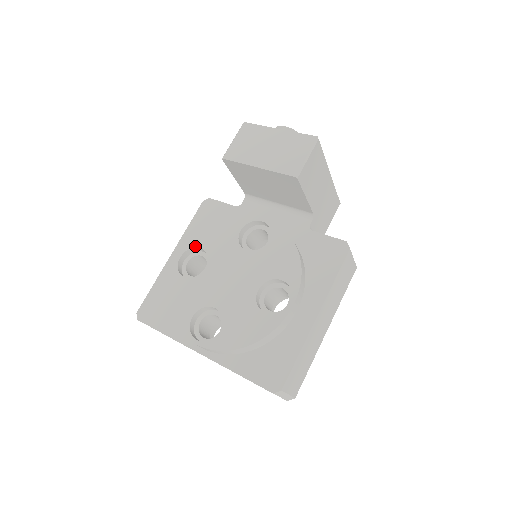
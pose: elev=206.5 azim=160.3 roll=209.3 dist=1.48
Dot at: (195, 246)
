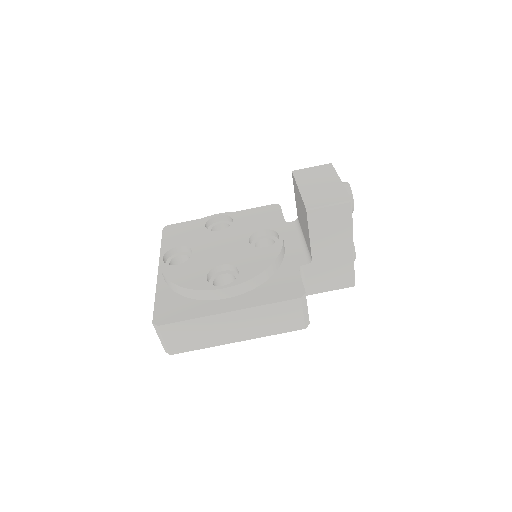
Dot at: (232, 217)
